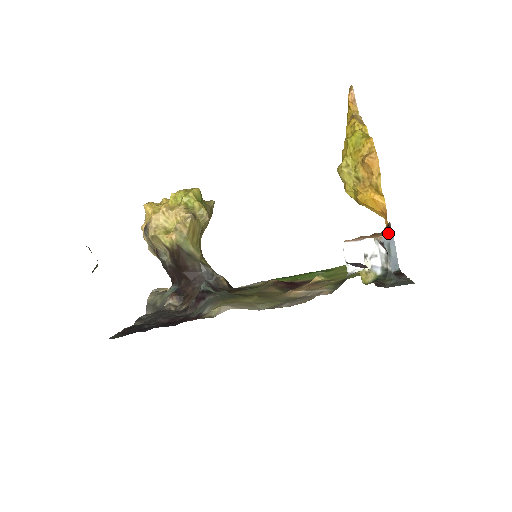
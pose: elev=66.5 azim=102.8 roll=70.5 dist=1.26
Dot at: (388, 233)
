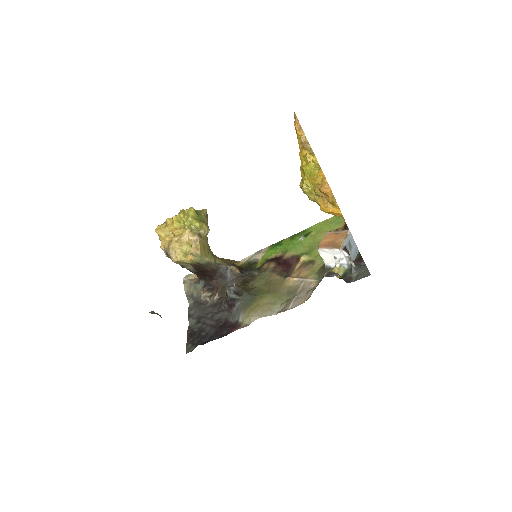
Dot at: (347, 233)
